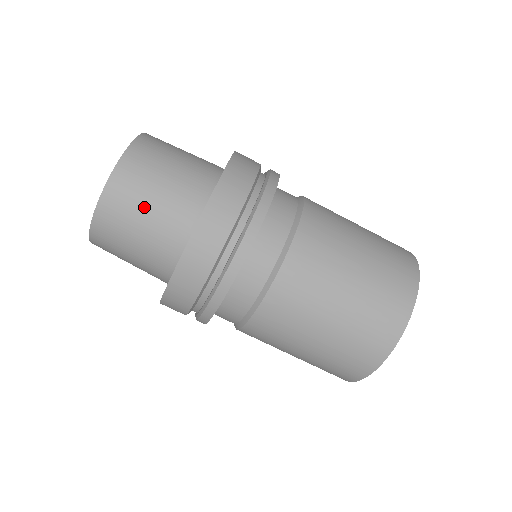
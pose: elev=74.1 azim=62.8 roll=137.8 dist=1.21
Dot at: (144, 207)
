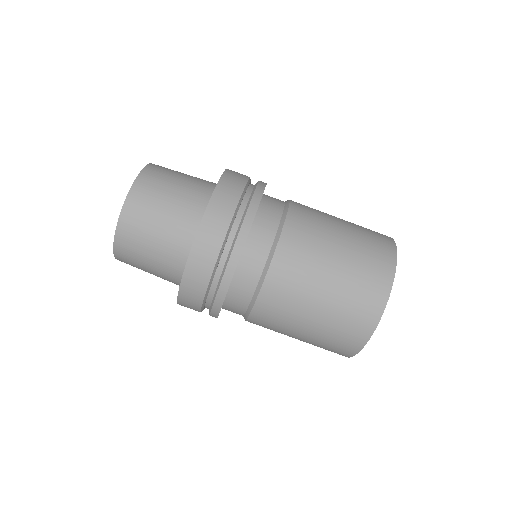
Dot at: (145, 258)
